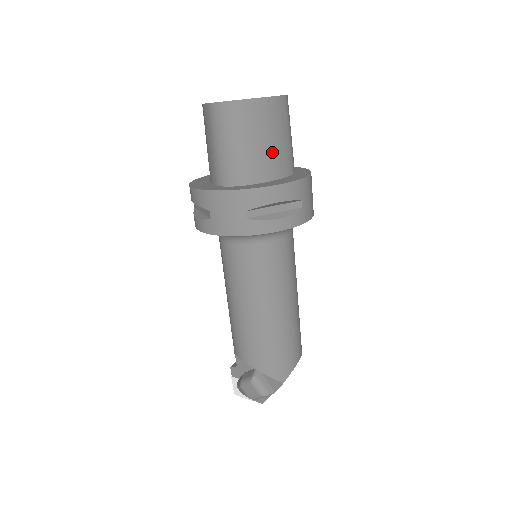
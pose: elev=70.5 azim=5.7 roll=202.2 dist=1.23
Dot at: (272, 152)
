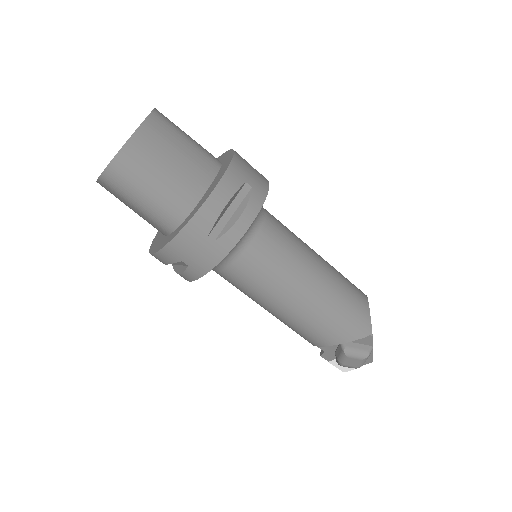
Dot at: (185, 167)
